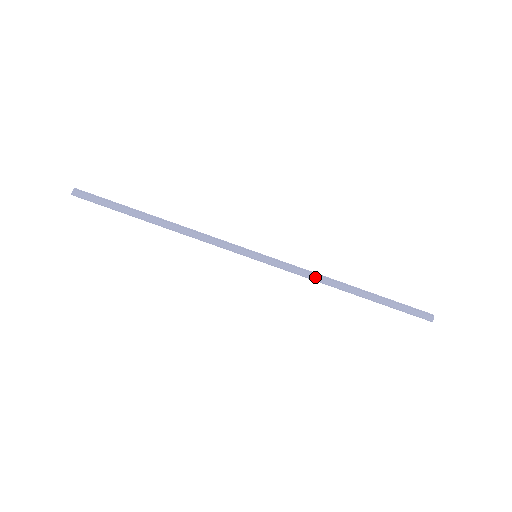
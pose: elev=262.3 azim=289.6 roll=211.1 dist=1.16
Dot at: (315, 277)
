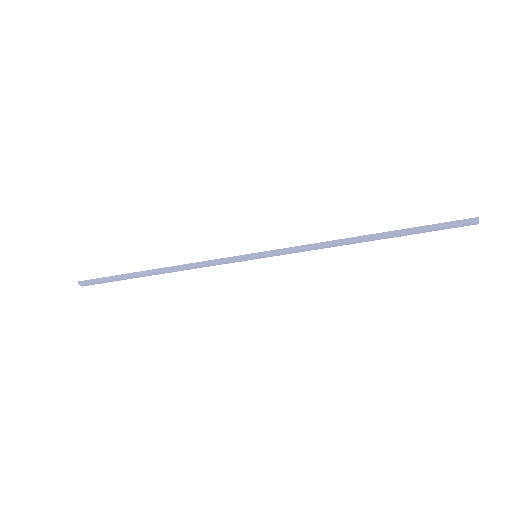
Dot at: (323, 248)
